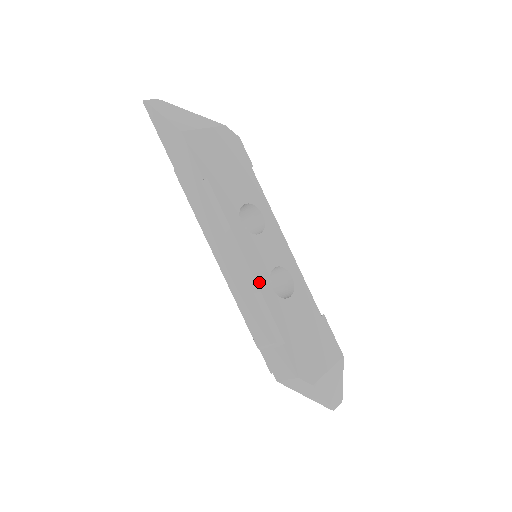
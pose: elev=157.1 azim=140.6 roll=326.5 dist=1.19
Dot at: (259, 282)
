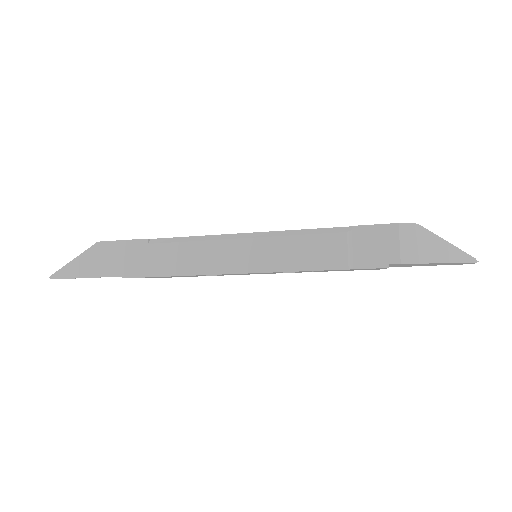
Dot at: (274, 232)
